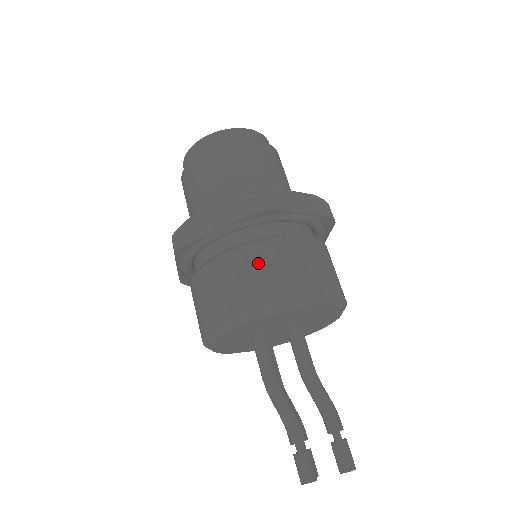
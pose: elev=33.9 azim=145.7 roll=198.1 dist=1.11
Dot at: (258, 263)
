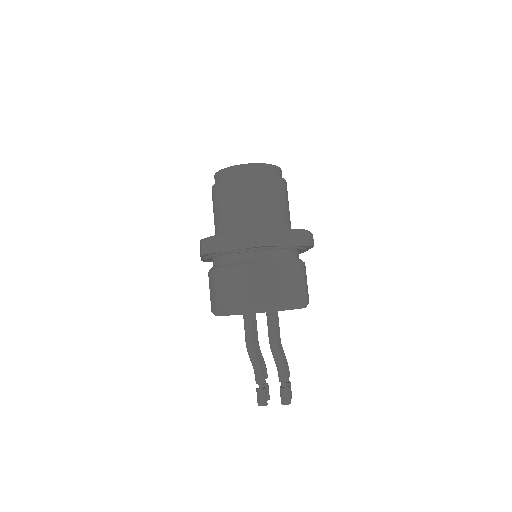
Dot at: (255, 278)
